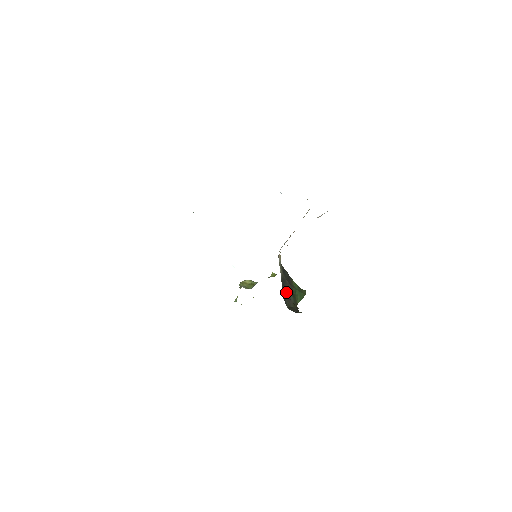
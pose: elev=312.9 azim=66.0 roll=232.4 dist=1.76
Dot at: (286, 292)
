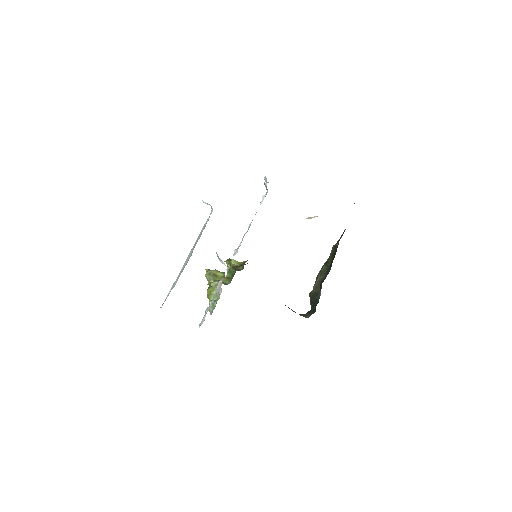
Dot at: occluded
